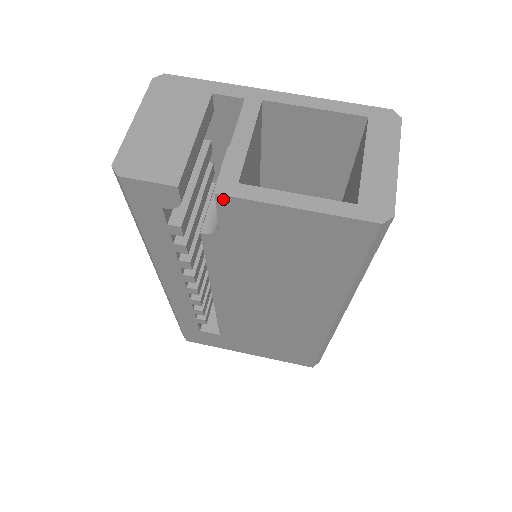
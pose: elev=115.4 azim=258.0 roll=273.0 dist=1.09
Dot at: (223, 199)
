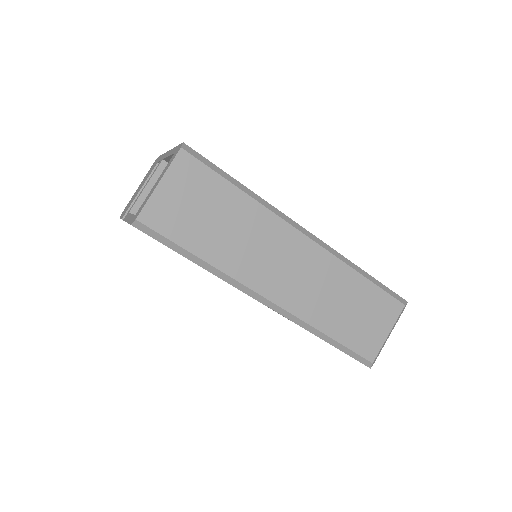
Dot at: occluded
